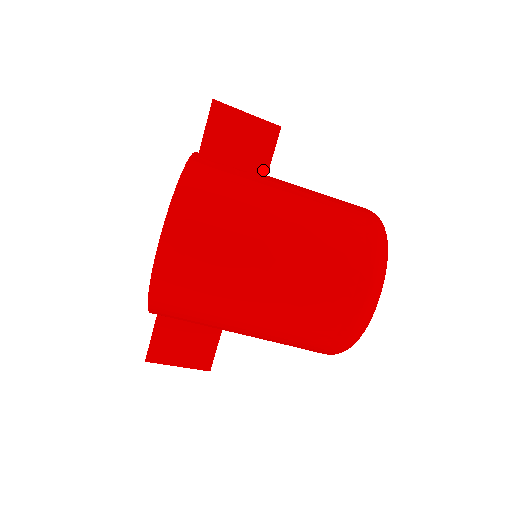
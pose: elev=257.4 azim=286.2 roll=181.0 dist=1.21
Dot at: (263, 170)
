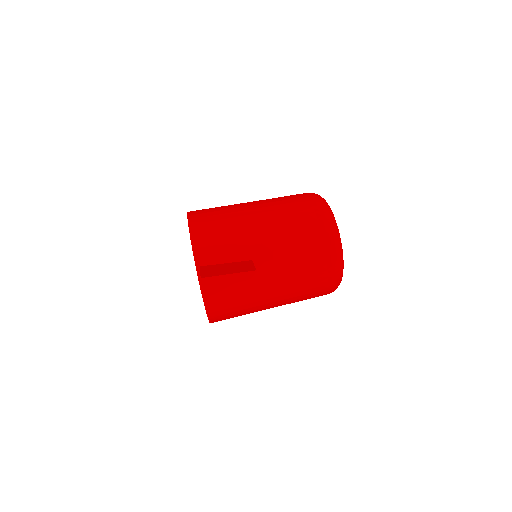
Dot at: occluded
